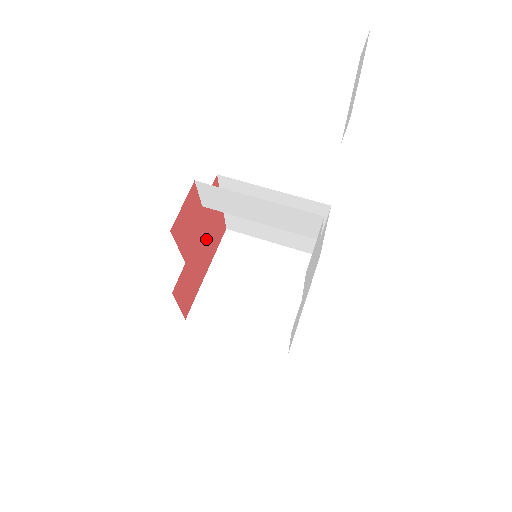
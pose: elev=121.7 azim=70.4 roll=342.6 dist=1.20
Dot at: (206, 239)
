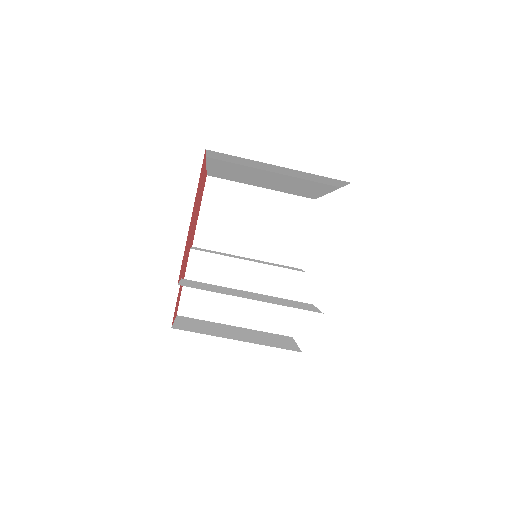
Dot at: (194, 218)
